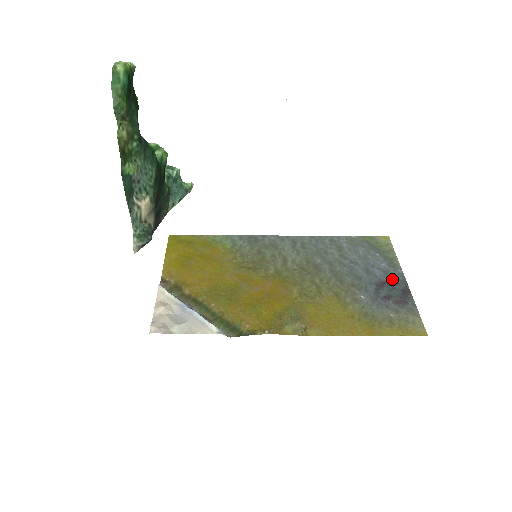
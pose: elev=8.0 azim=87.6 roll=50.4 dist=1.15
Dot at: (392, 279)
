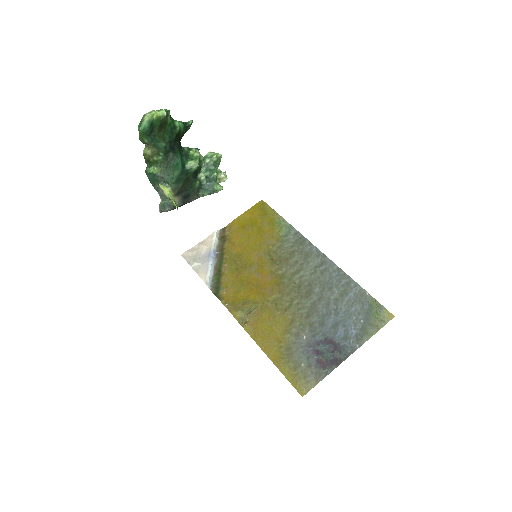
Dot at: (342, 345)
